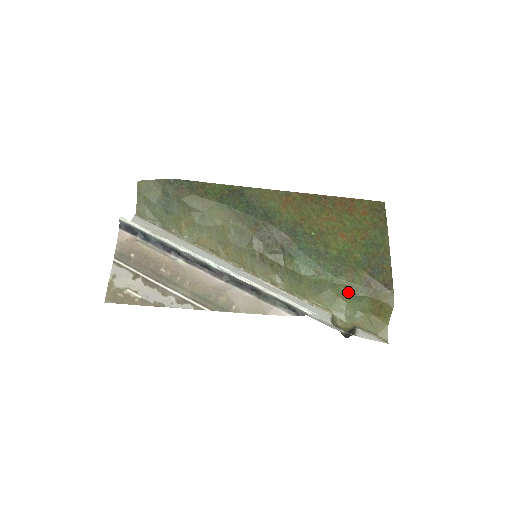
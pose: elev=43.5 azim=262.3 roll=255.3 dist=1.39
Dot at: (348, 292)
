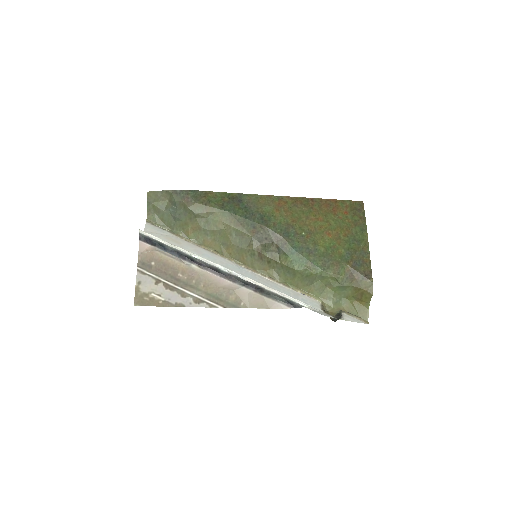
Dot at: (335, 283)
